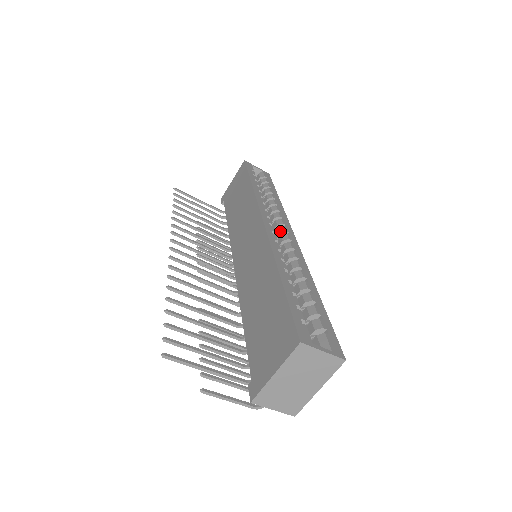
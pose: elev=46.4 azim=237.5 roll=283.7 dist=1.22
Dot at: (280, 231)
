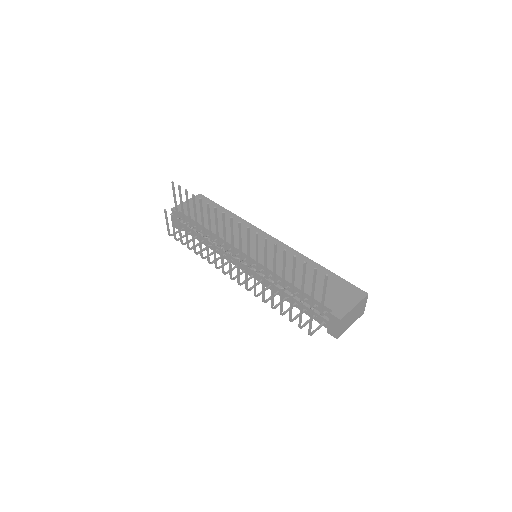
Dot at: occluded
